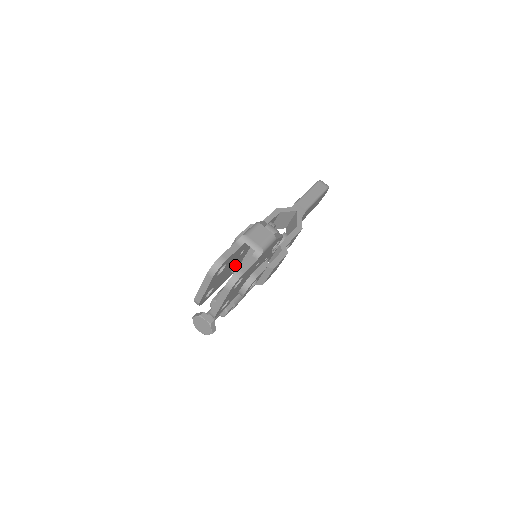
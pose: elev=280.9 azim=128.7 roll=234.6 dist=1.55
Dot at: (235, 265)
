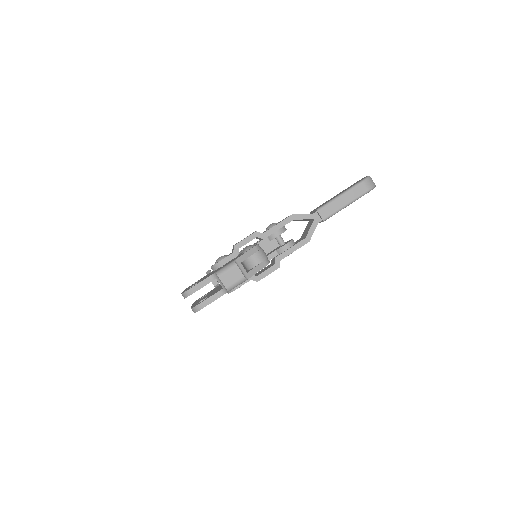
Dot at: occluded
